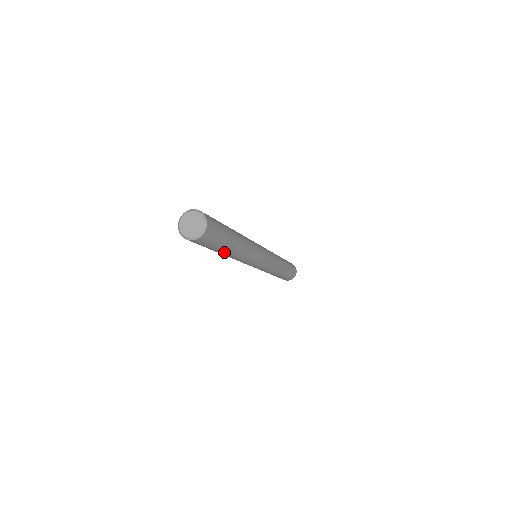
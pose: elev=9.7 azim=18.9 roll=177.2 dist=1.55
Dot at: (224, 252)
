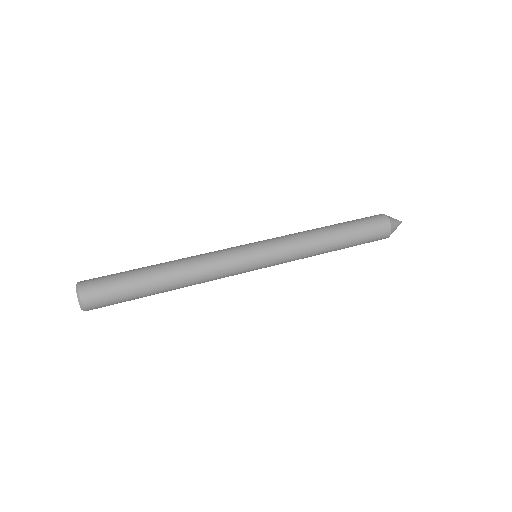
Dot at: occluded
